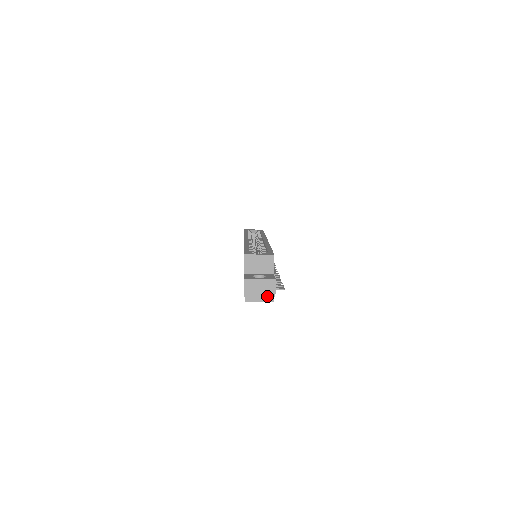
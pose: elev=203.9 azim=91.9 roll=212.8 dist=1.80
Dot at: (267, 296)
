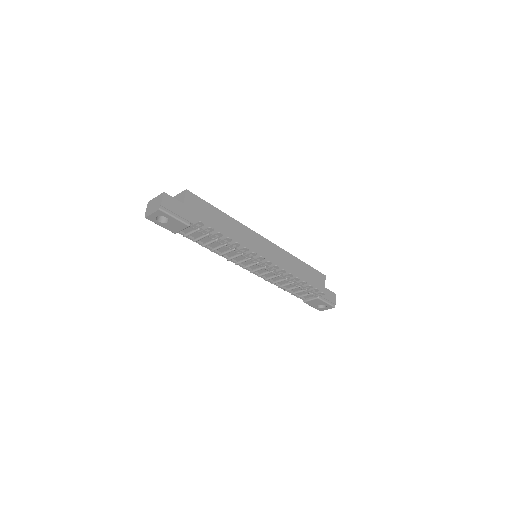
Dot at: (157, 207)
